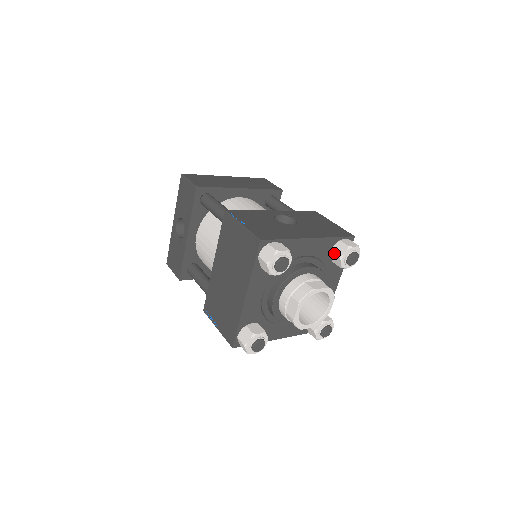
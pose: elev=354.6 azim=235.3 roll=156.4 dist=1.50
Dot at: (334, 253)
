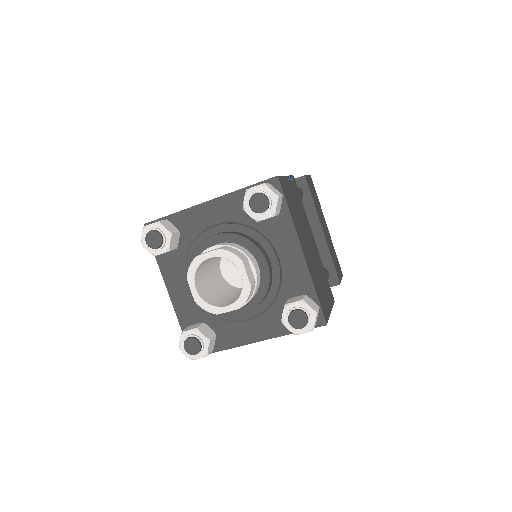
Dot at: occluded
